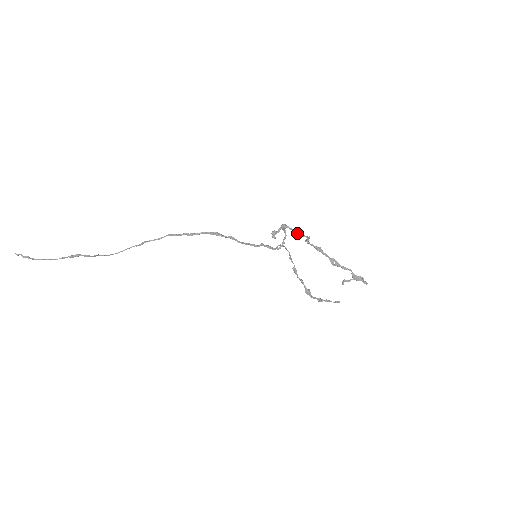
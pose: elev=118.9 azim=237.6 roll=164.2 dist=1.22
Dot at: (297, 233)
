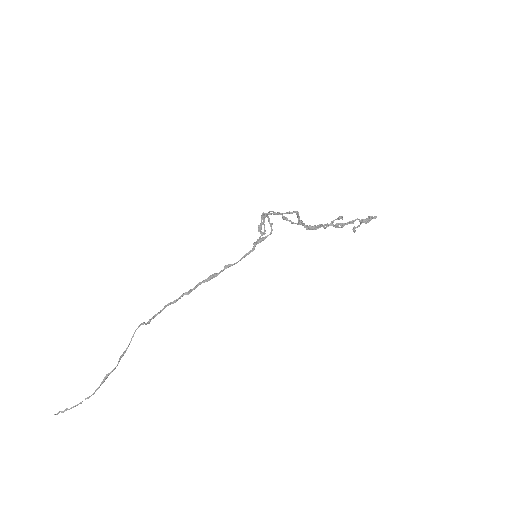
Dot at: (281, 214)
